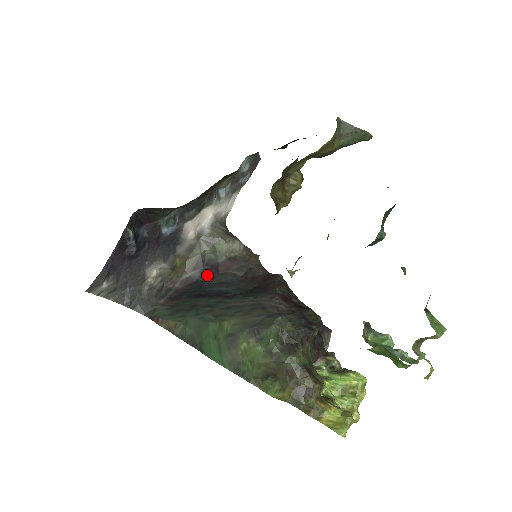
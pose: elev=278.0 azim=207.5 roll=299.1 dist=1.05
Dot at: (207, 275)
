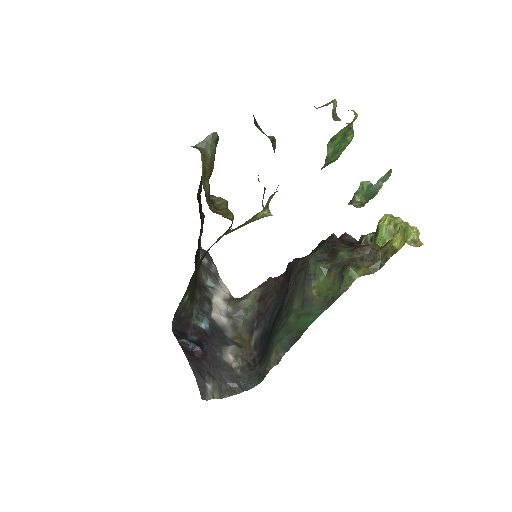
Dot at: (261, 325)
